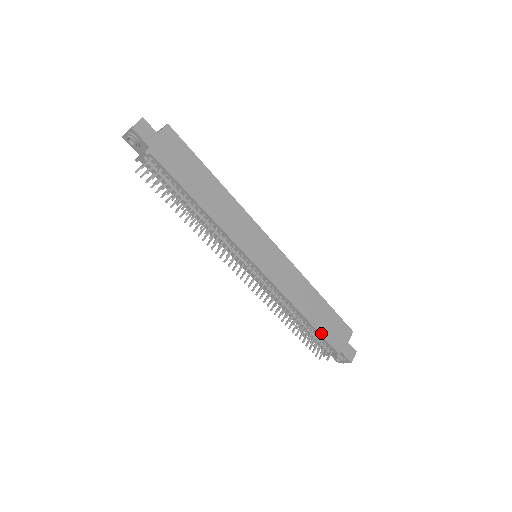
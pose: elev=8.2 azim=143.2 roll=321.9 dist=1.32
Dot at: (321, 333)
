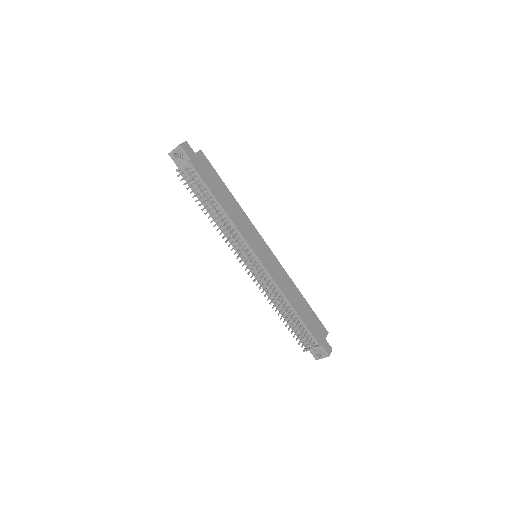
Dot at: (306, 324)
